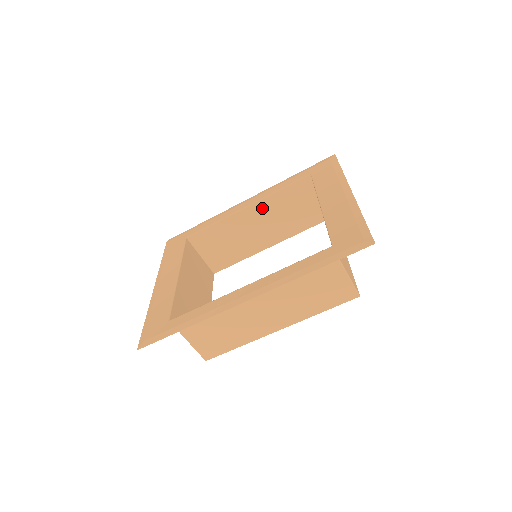
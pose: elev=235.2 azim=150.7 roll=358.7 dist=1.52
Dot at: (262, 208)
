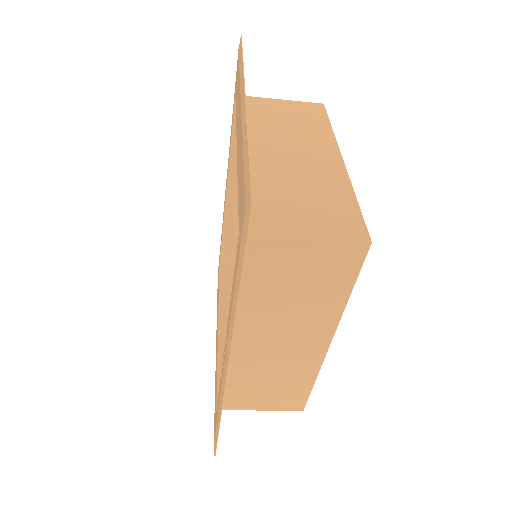
Dot at: occluded
